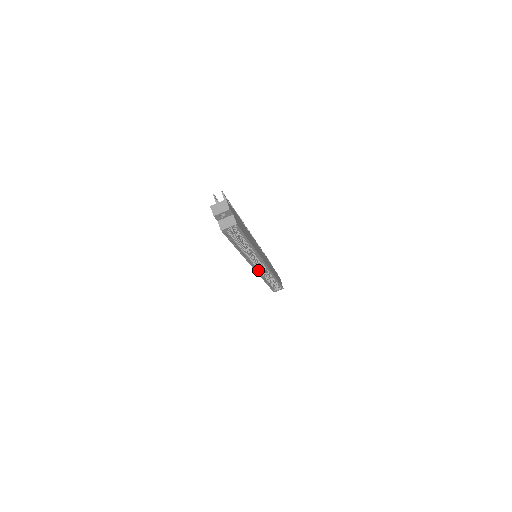
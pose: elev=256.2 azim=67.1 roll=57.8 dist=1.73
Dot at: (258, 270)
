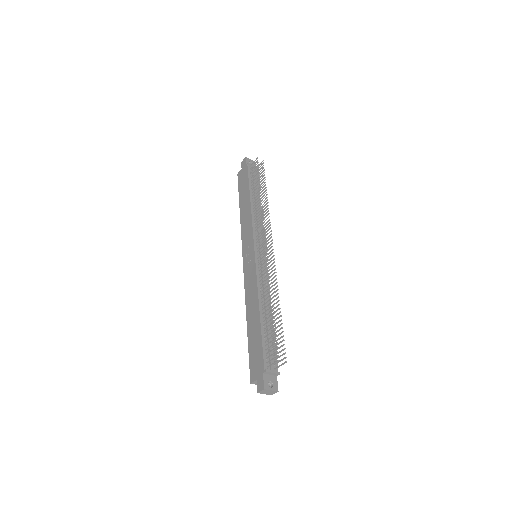
Dot at: occluded
